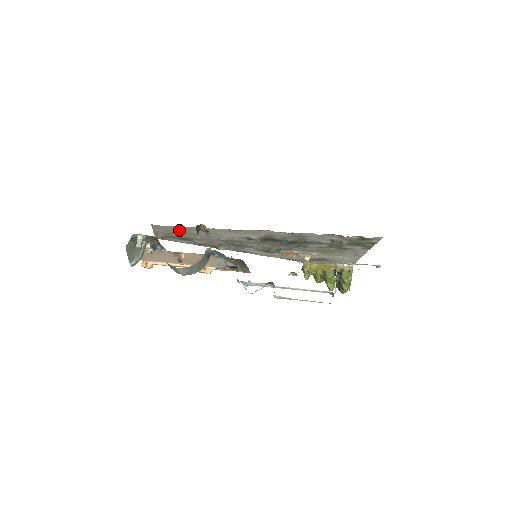
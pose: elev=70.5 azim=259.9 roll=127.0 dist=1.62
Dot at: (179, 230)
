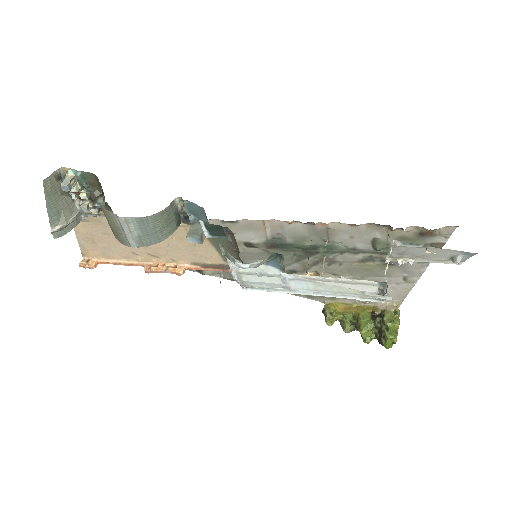
Dot at: occluded
